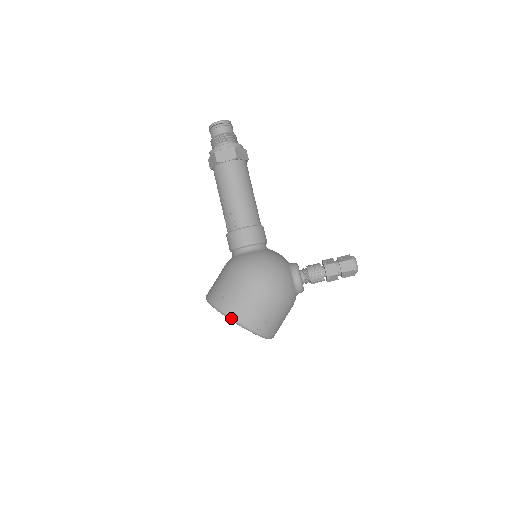
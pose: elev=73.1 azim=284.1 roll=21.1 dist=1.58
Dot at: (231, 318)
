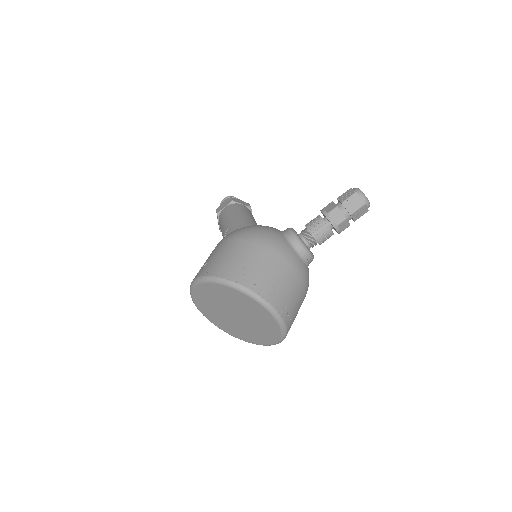
Dot at: (199, 278)
